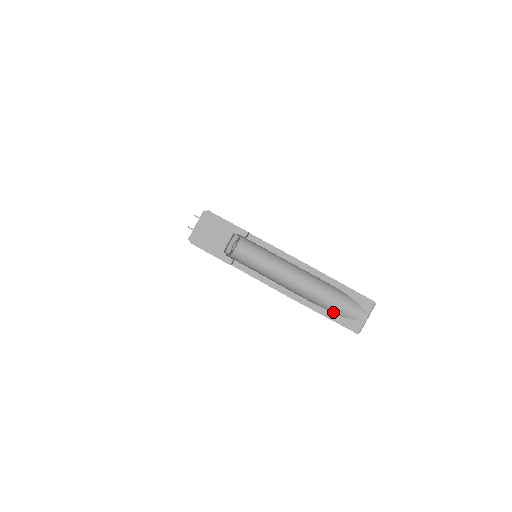
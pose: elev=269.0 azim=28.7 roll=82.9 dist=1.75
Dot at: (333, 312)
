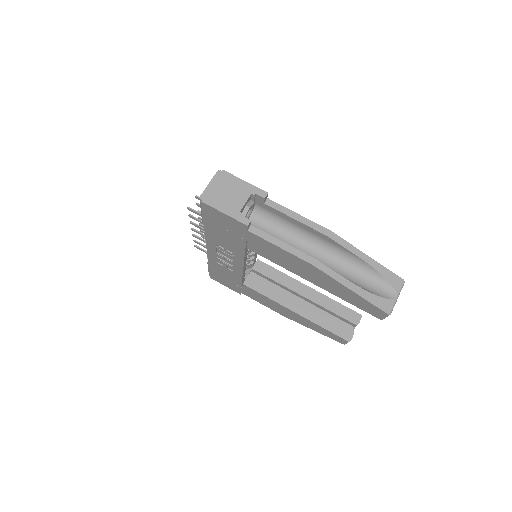
Dot at: (361, 287)
